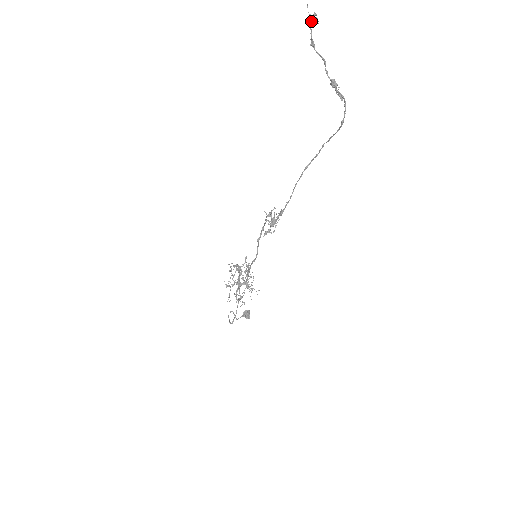
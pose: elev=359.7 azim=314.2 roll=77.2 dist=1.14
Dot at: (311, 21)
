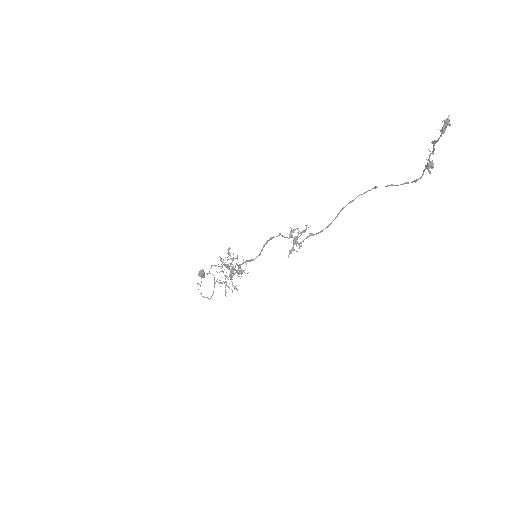
Dot at: (445, 129)
